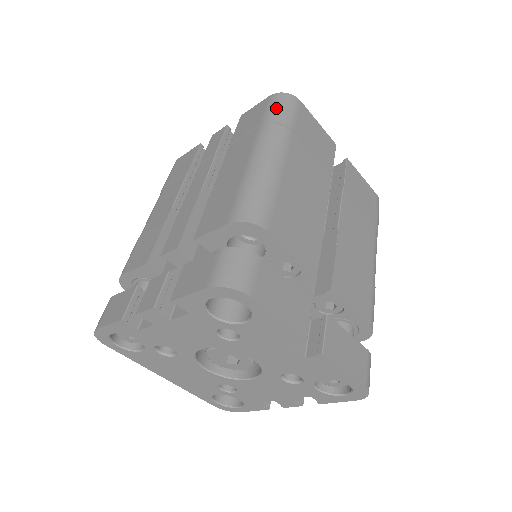
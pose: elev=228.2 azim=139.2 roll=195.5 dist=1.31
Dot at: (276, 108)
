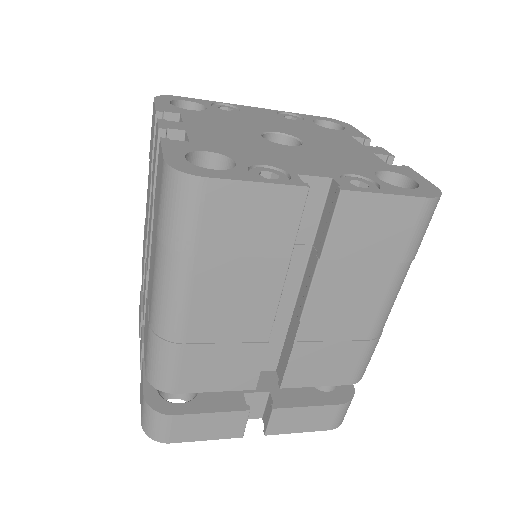
Dot at: (166, 211)
